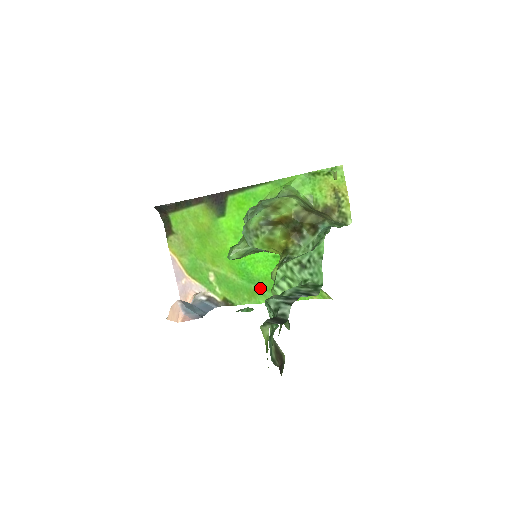
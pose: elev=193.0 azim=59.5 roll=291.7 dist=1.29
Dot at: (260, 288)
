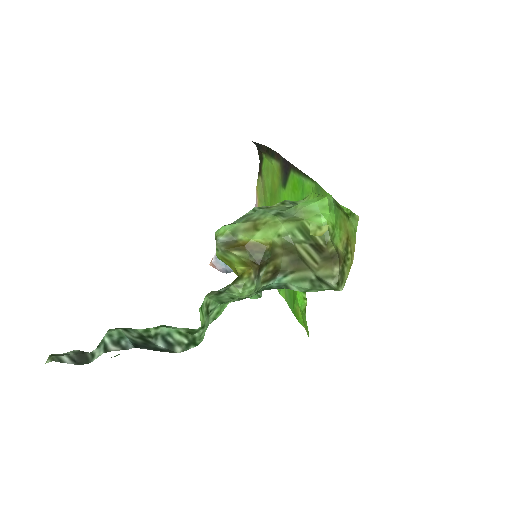
Dot at: occluded
